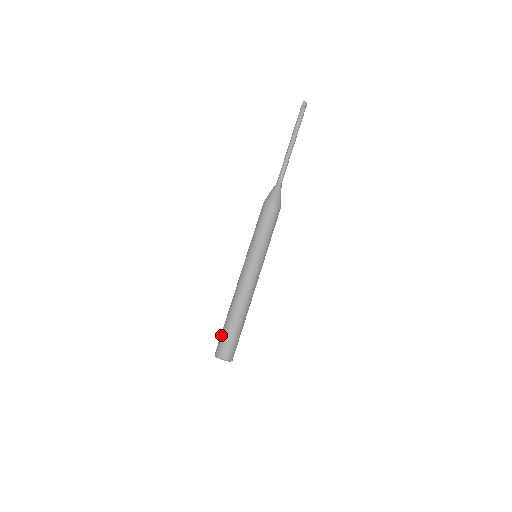
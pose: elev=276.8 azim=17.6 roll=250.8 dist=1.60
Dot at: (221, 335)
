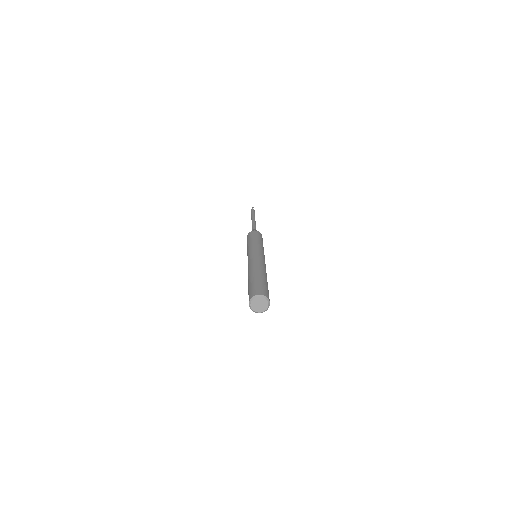
Dot at: (256, 284)
